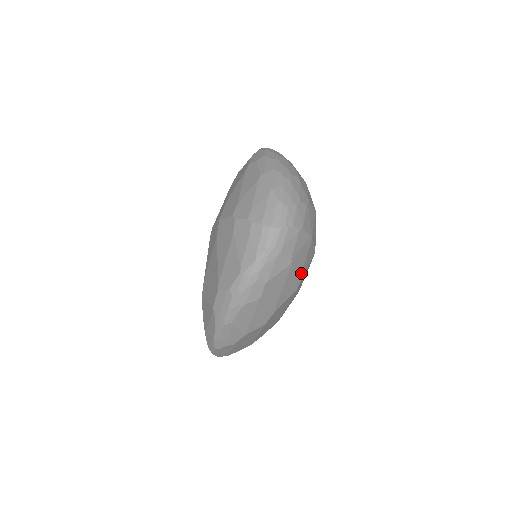
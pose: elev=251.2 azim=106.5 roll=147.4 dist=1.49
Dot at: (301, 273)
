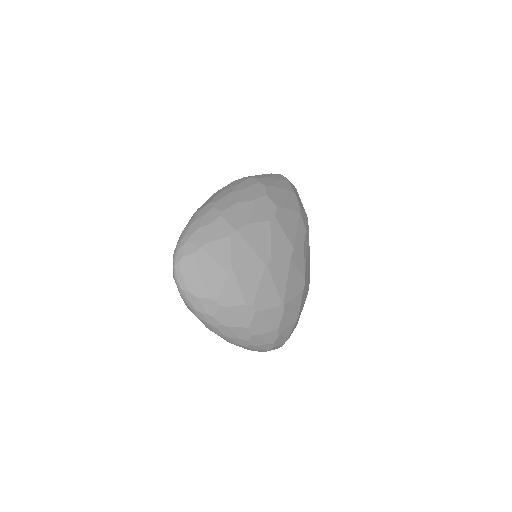
Dot at: occluded
